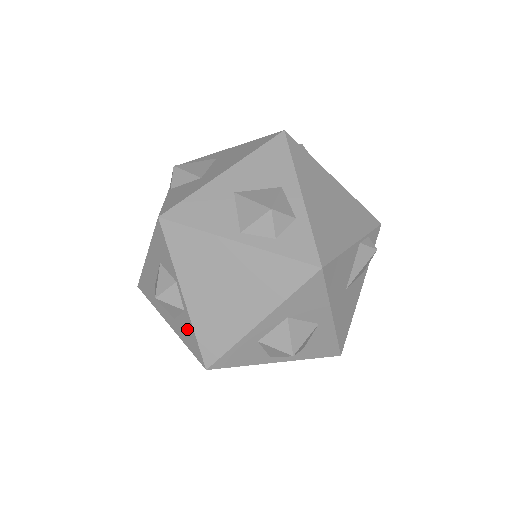
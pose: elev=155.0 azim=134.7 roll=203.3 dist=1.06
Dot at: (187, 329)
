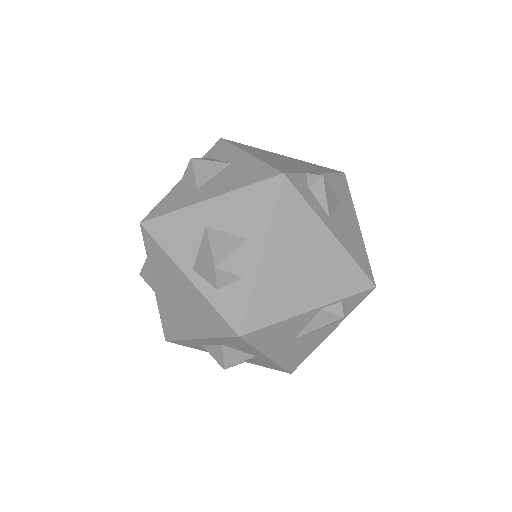
Dot at: occluded
